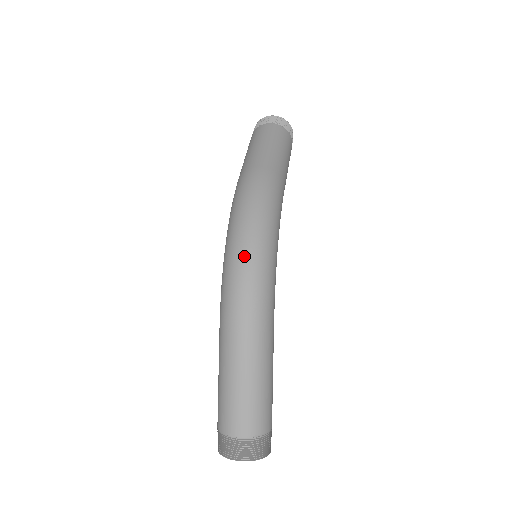
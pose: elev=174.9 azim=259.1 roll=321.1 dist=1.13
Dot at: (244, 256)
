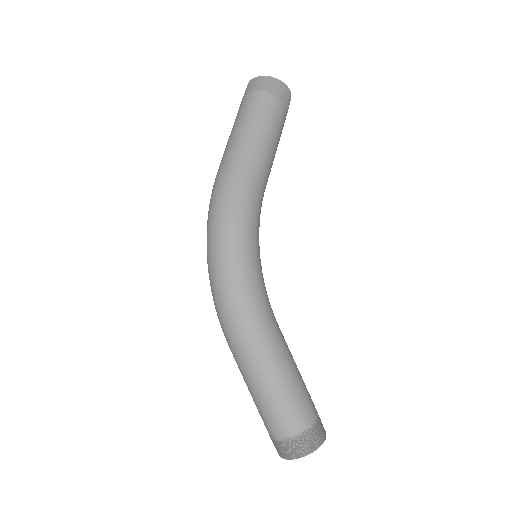
Dot at: (211, 279)
